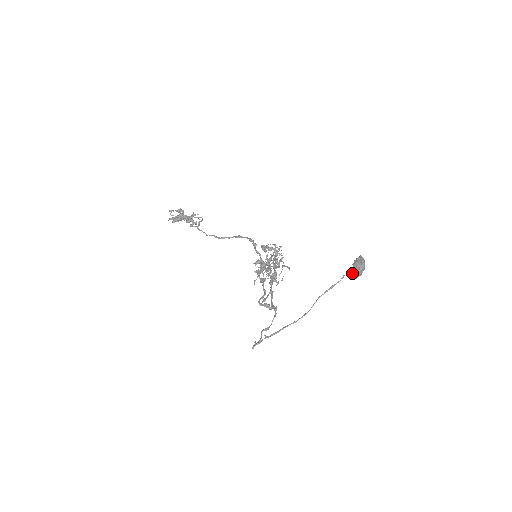
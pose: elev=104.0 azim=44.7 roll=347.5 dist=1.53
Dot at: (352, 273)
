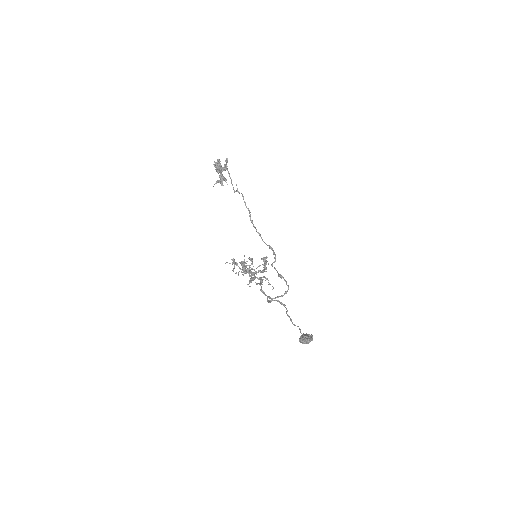
Dot at: (306, 337)
